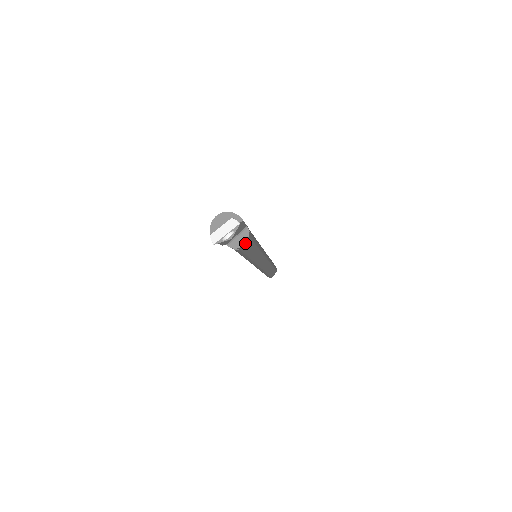
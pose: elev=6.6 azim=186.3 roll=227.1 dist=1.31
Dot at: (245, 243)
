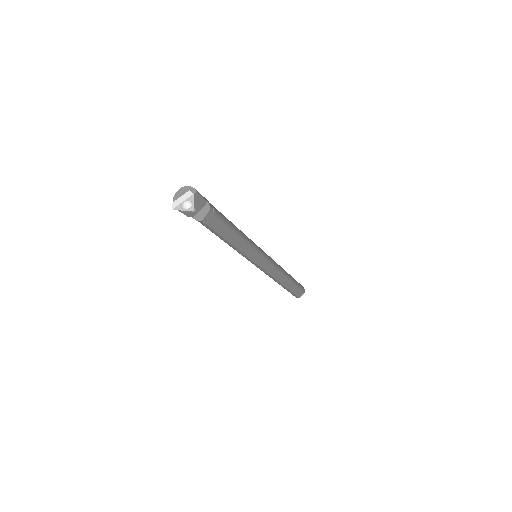
Dot at: (209, 218)
